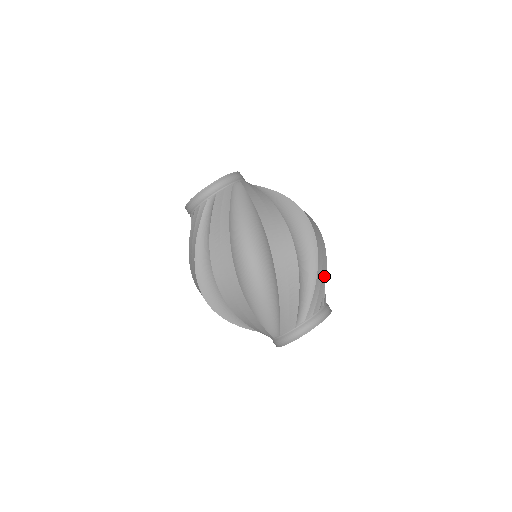
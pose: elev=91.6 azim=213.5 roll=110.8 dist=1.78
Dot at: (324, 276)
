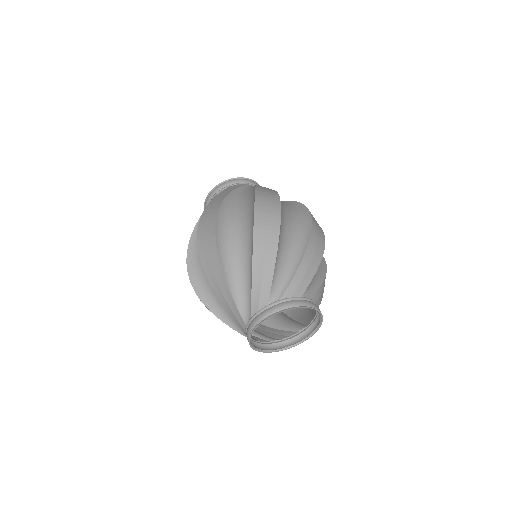
Dot at: occluded
